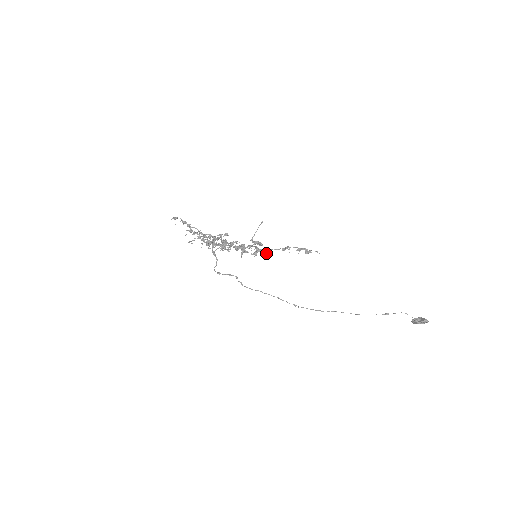
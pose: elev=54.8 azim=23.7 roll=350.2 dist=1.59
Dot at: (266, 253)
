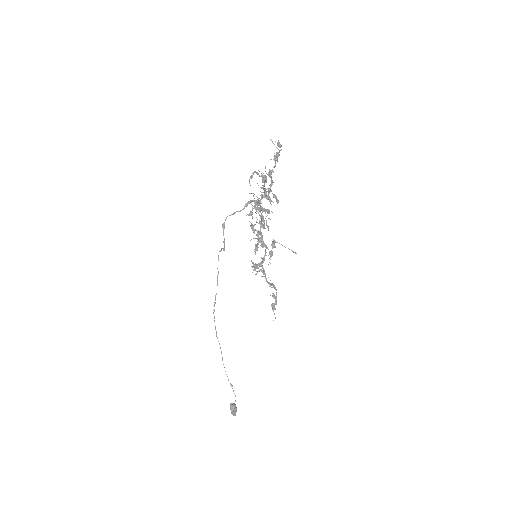
Dot at: occluded
